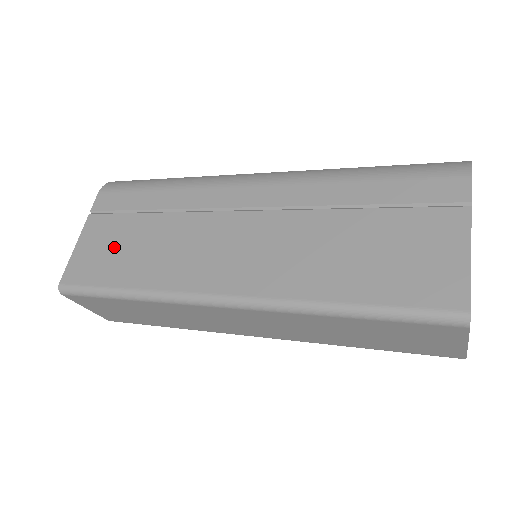
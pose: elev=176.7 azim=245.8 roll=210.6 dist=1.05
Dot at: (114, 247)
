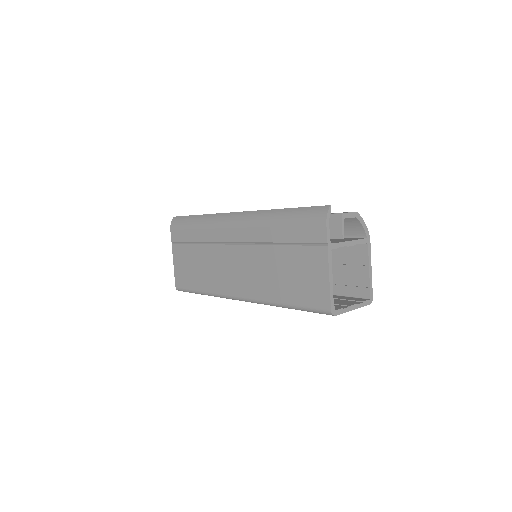
Dot at: (189, 266)
